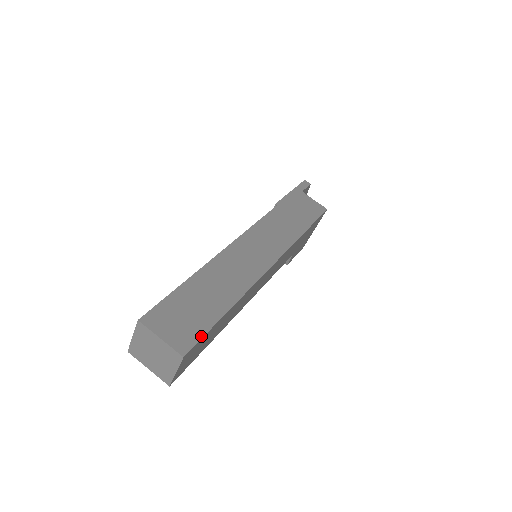
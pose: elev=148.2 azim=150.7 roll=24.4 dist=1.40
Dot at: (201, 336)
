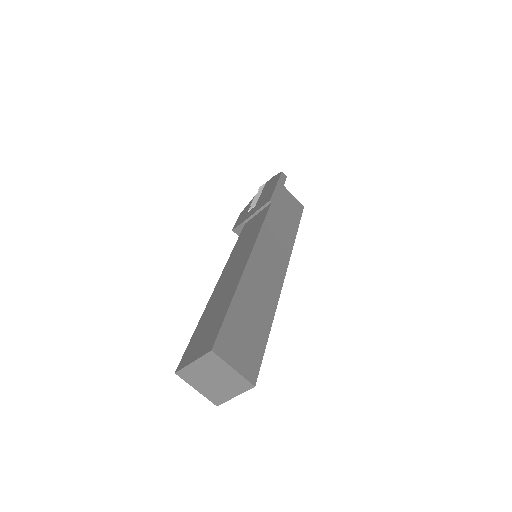
Dot at: (260, 361)
